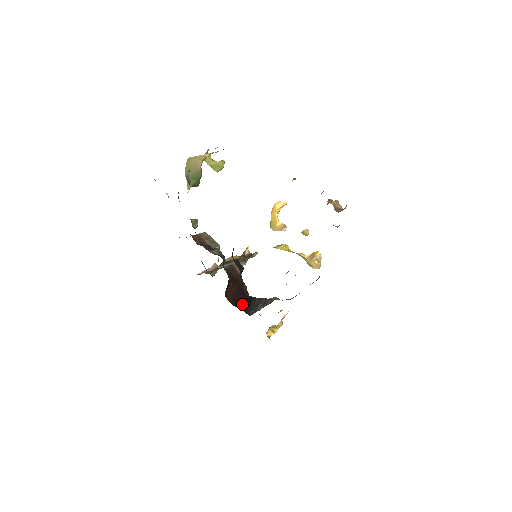
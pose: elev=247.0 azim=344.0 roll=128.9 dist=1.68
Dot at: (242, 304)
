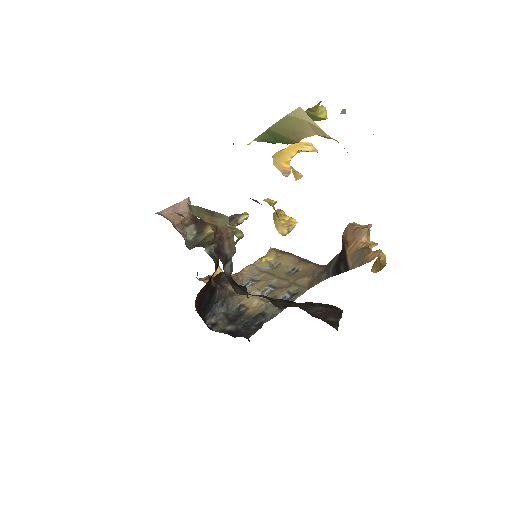
Dot at: (204, 304)
